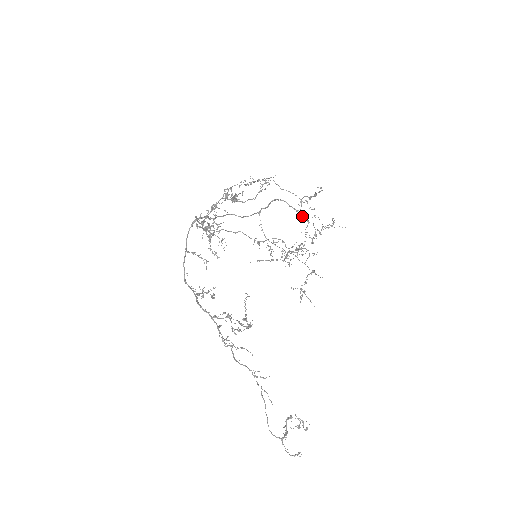
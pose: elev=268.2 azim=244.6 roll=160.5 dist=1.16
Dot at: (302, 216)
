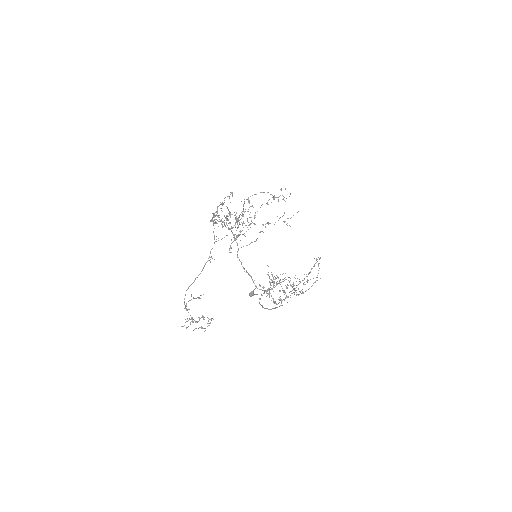
Dot at: occluded
